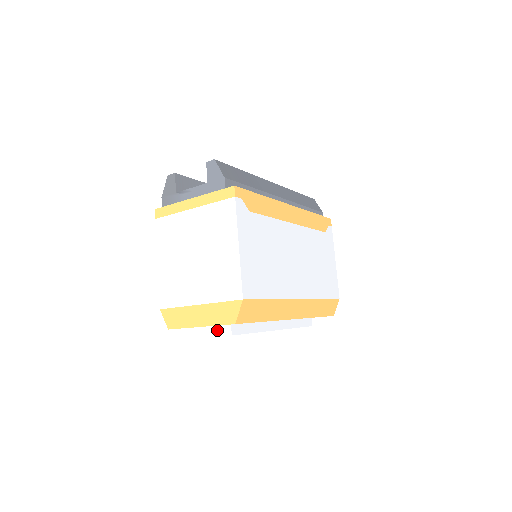
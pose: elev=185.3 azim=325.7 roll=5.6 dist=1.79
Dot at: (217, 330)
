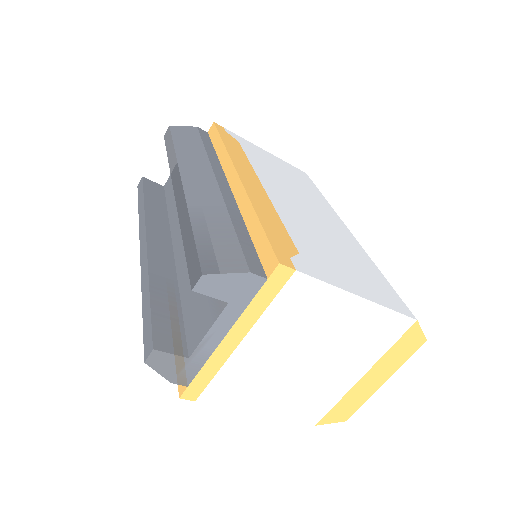
Dot at: occluded
